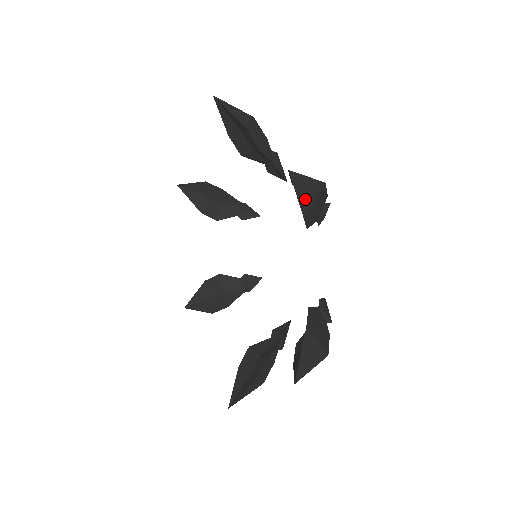
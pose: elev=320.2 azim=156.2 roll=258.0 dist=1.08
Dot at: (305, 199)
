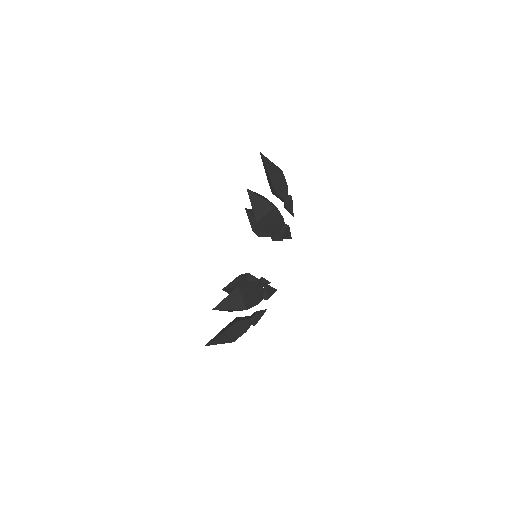
Dot at: occluded
